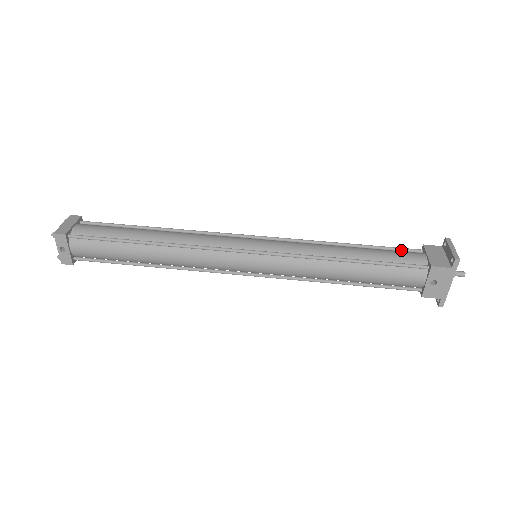
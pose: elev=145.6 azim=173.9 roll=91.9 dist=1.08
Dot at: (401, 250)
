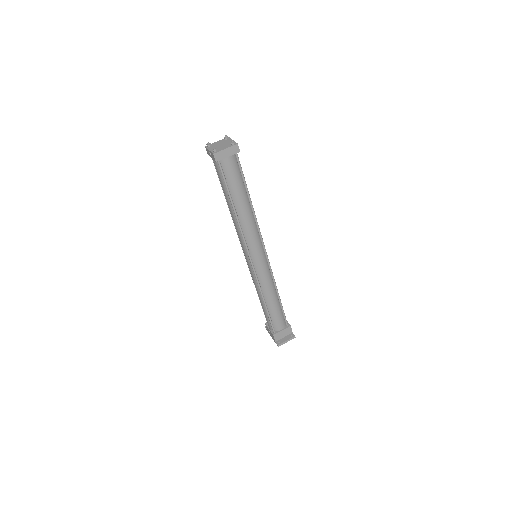
Dot at: (284, 318)
